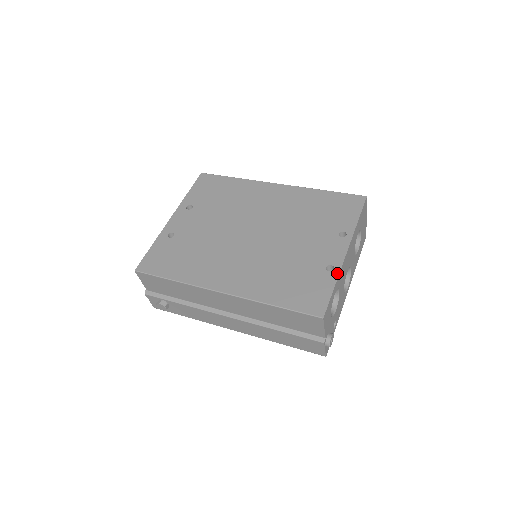
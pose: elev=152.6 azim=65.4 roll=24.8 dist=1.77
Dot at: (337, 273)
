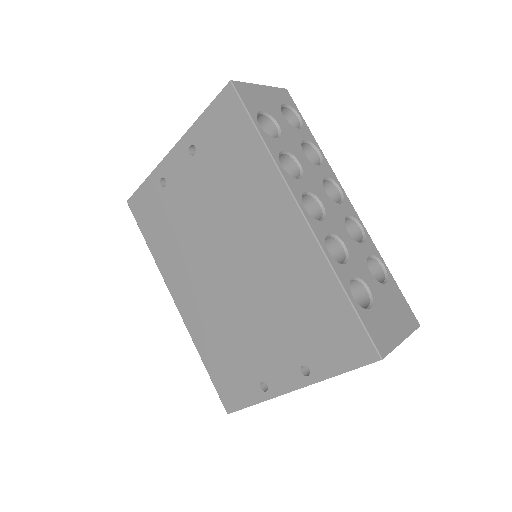
Dot at: (265, 398)
